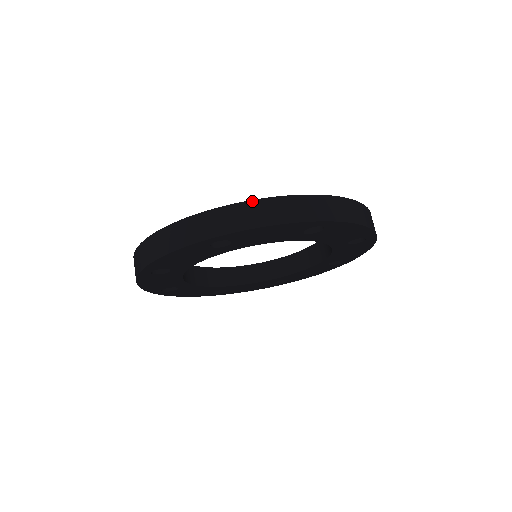
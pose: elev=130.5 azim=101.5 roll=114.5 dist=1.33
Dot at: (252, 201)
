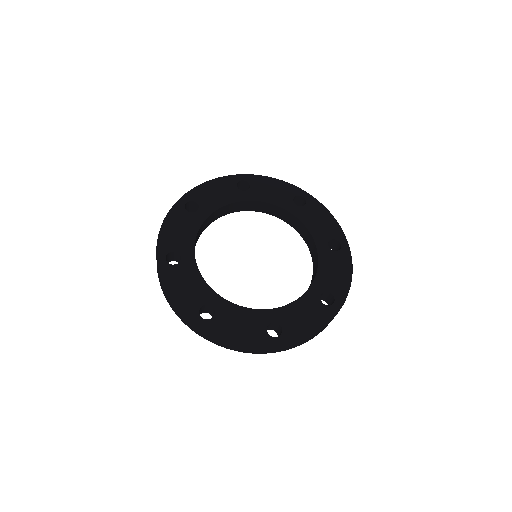
Dot at: (225, 341)
